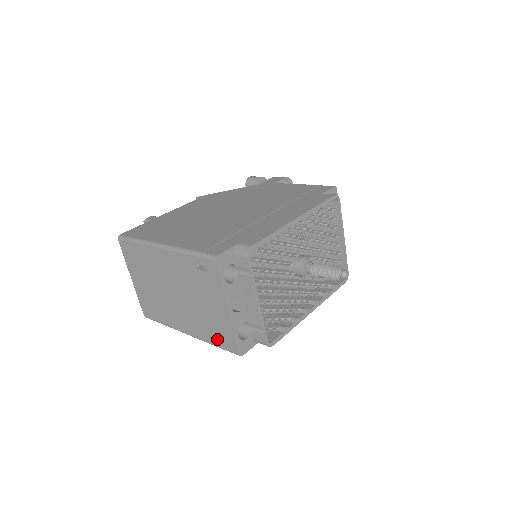
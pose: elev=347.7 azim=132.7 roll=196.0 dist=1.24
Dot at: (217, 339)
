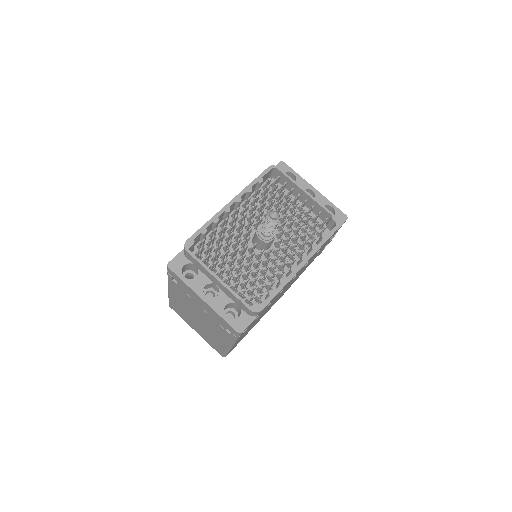
Dot at: (230, 332)
